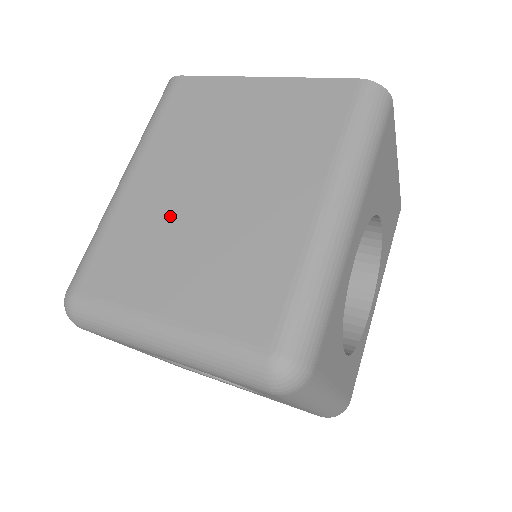
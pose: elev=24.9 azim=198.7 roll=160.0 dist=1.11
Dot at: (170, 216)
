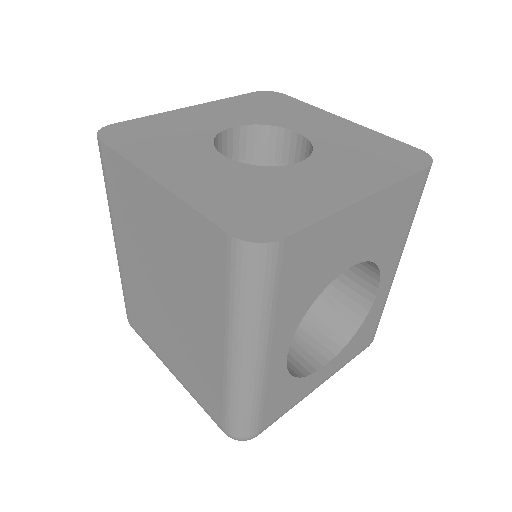
Dot at: (149, 300)
